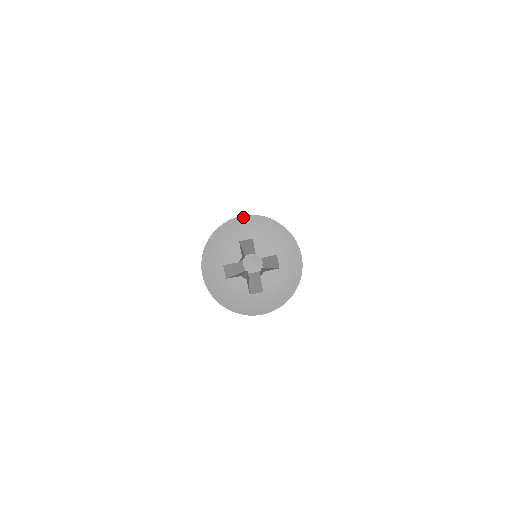
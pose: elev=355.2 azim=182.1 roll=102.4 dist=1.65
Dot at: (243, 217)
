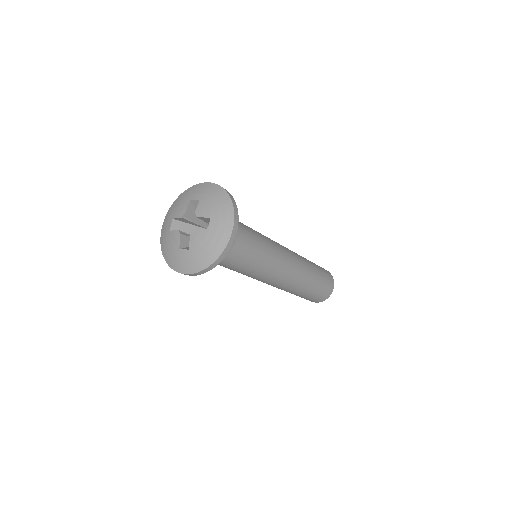
Dot at: (205, 183)
